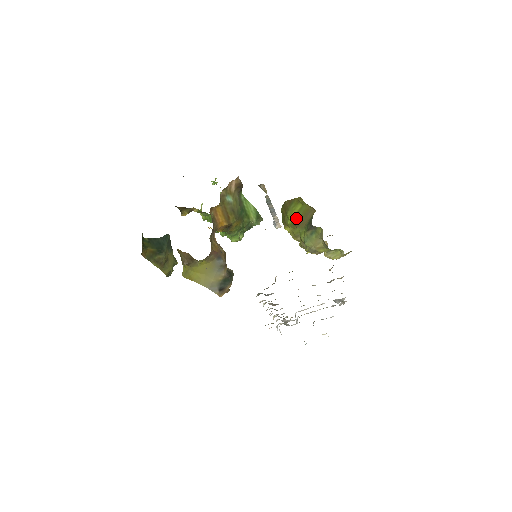
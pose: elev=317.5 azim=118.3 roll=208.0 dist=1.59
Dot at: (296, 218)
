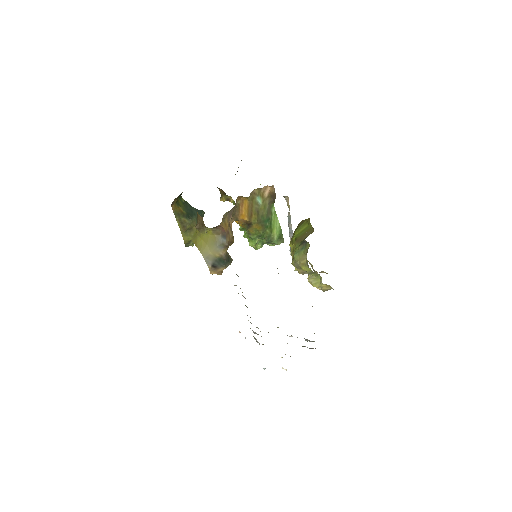
Dot at: (299, 235)
